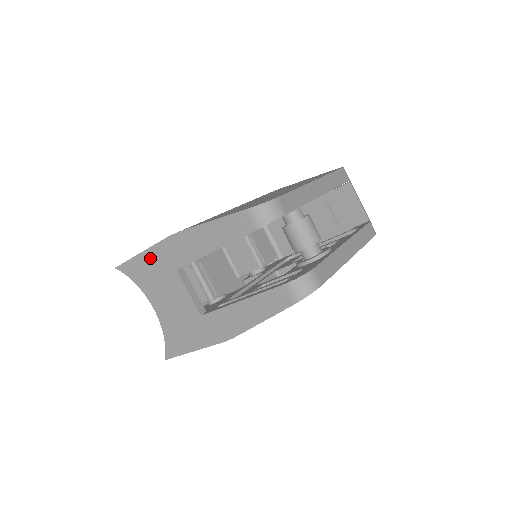
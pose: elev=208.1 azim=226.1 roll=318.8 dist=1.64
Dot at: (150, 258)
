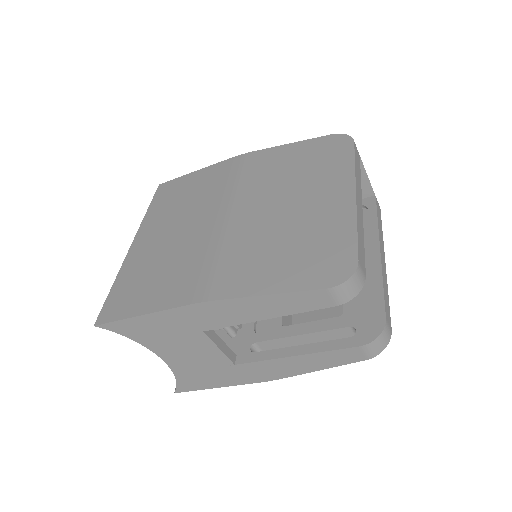
Dot at: (159, 320)
